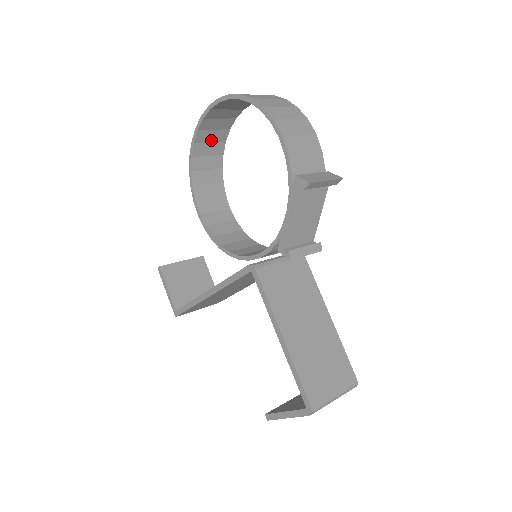
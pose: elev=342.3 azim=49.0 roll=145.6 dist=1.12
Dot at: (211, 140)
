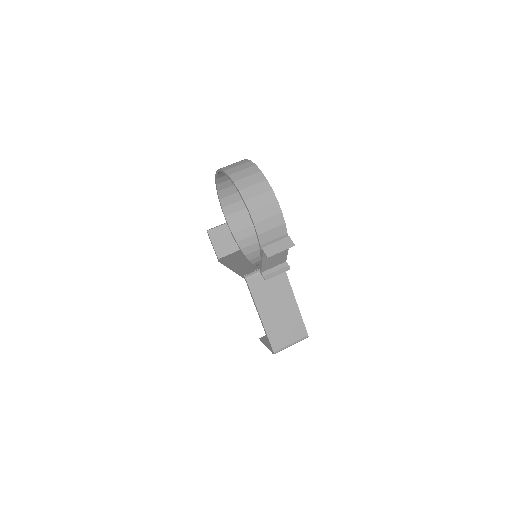
Dot at: occluded
